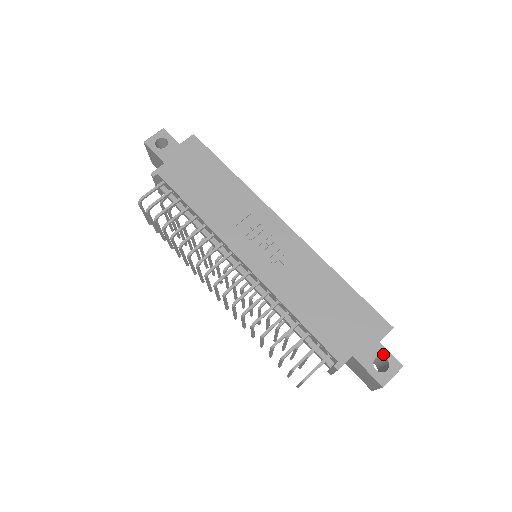
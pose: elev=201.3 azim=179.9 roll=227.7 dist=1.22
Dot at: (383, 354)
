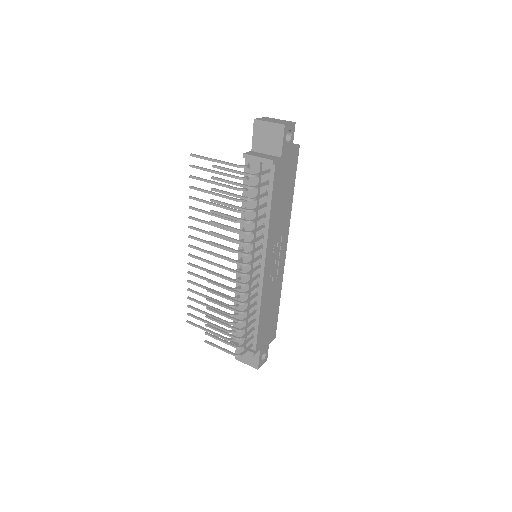
Dot at: (267, 352)
